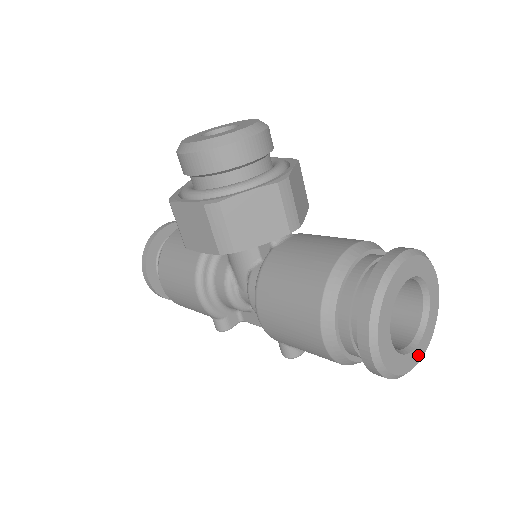
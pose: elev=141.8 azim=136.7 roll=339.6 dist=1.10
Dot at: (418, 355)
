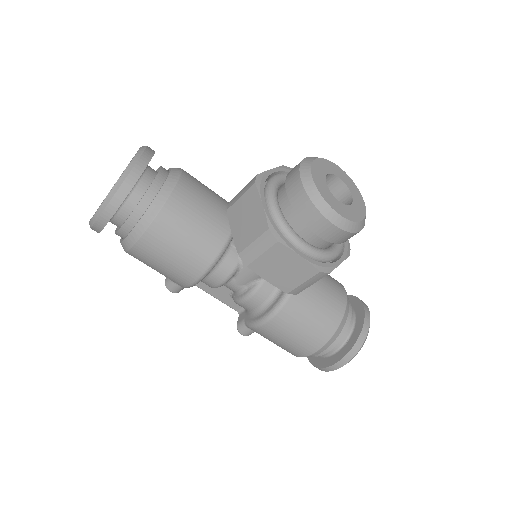
Dot at: occluded
